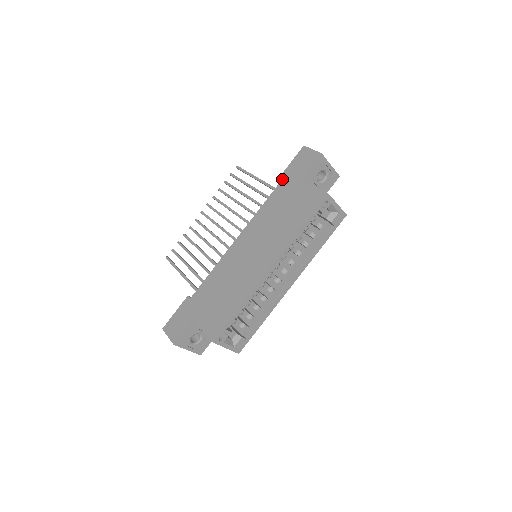
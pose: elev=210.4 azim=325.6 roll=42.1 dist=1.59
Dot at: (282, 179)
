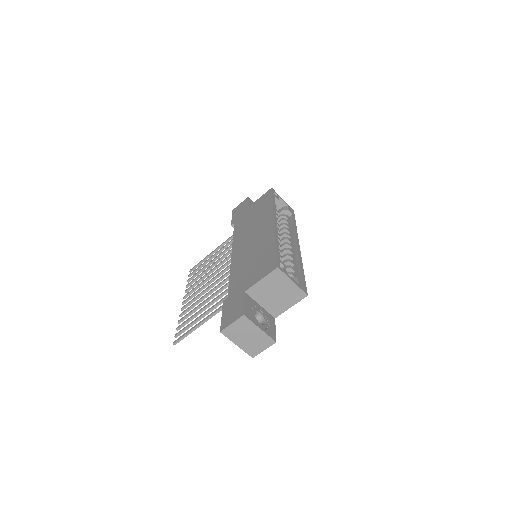
Dot at: (234, 222)
